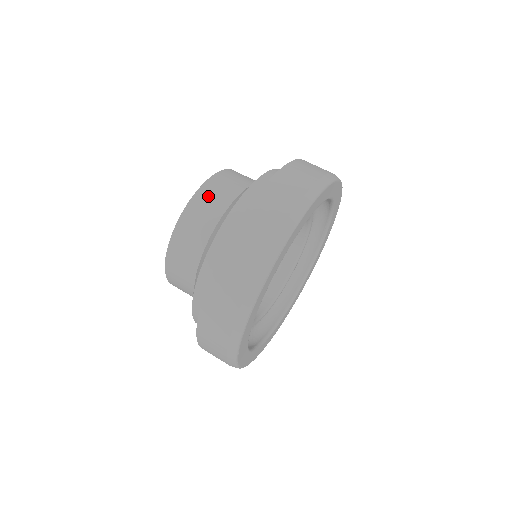
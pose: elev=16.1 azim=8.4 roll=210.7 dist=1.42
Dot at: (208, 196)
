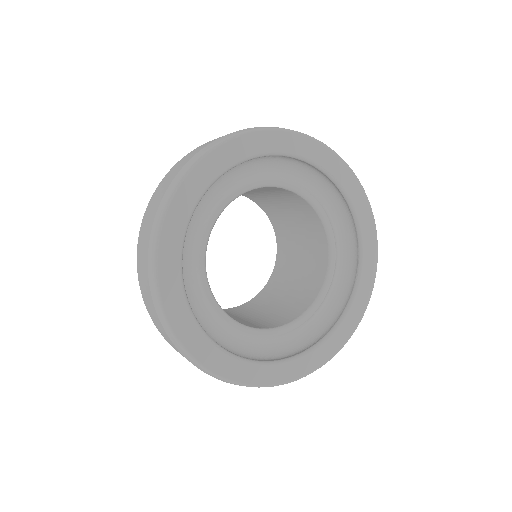
Dot at: occluded
